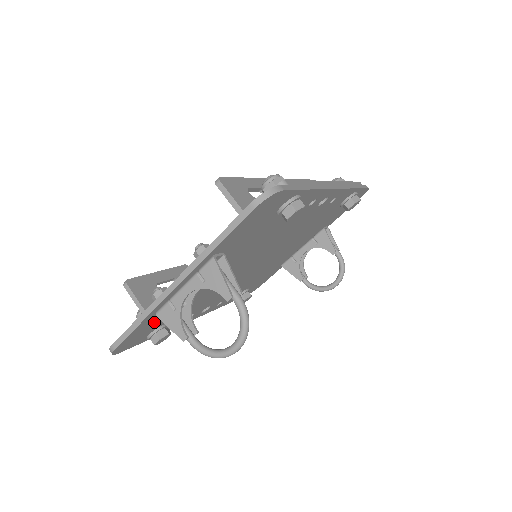
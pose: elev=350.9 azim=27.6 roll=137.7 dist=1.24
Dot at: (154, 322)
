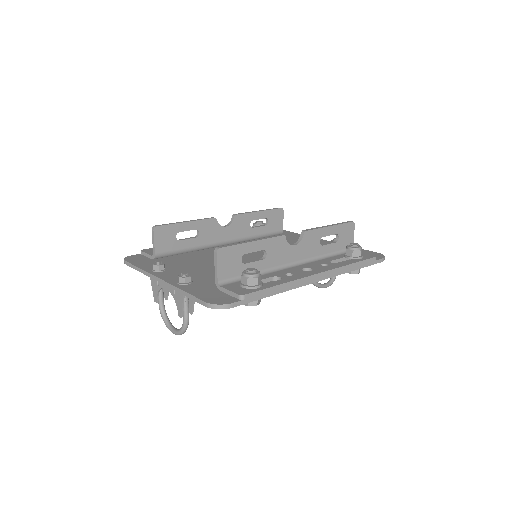
Dot at: occluded
